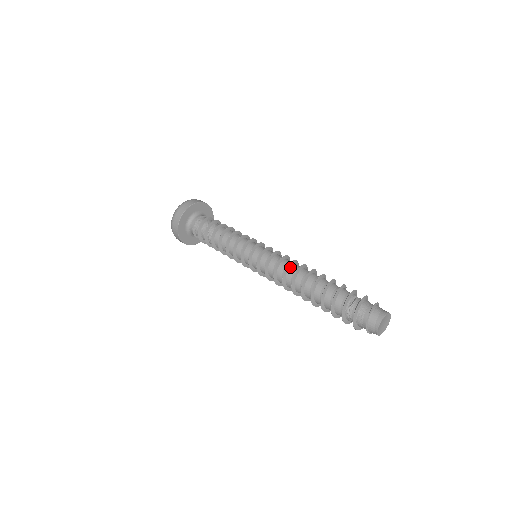
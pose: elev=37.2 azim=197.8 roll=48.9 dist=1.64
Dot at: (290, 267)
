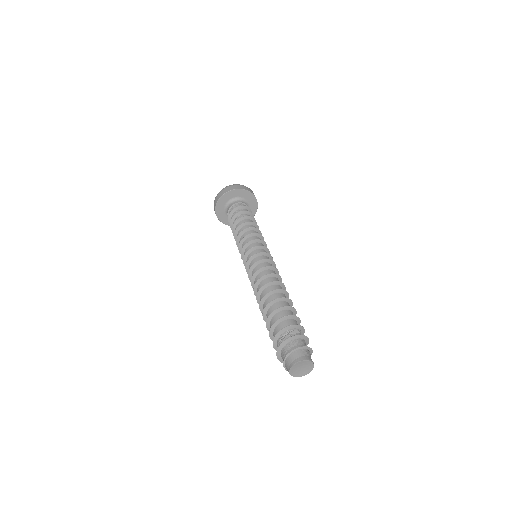
Dot at: (272, 277)
